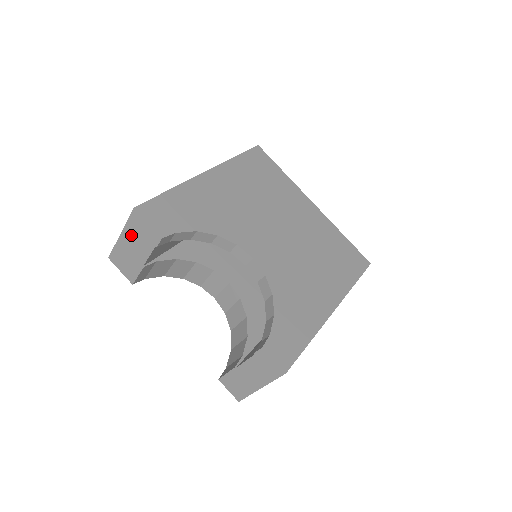
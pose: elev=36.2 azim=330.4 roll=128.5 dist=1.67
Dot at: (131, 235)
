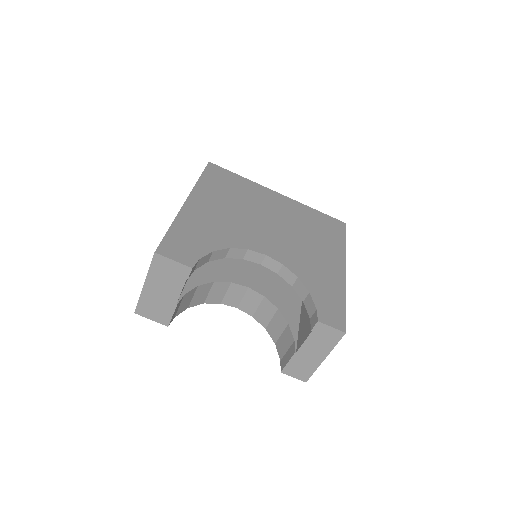
Dot at: (157, 280)
